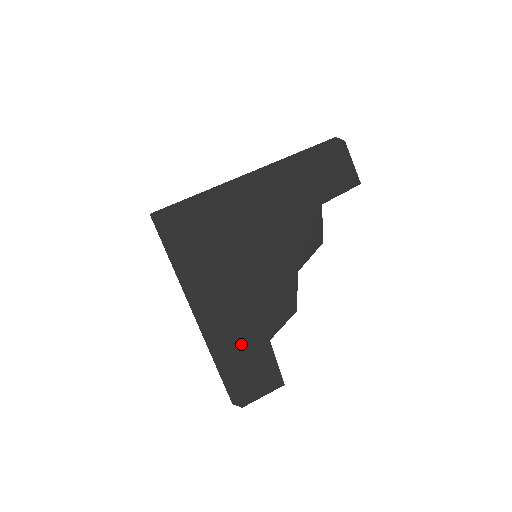
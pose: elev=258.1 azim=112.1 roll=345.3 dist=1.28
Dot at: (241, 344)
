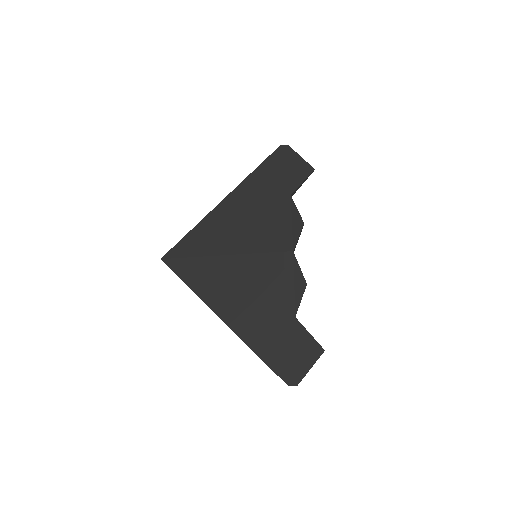
Dot at: (273, 330)
